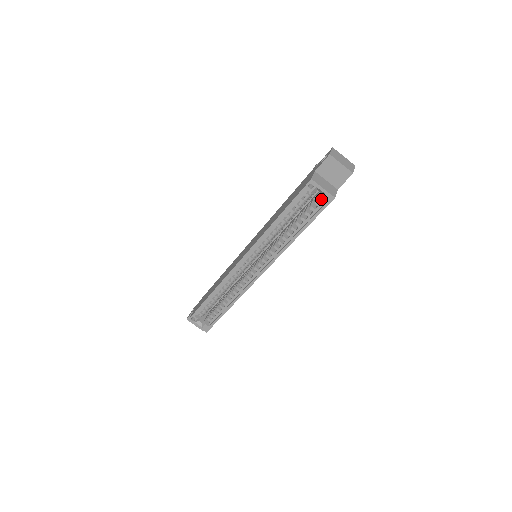
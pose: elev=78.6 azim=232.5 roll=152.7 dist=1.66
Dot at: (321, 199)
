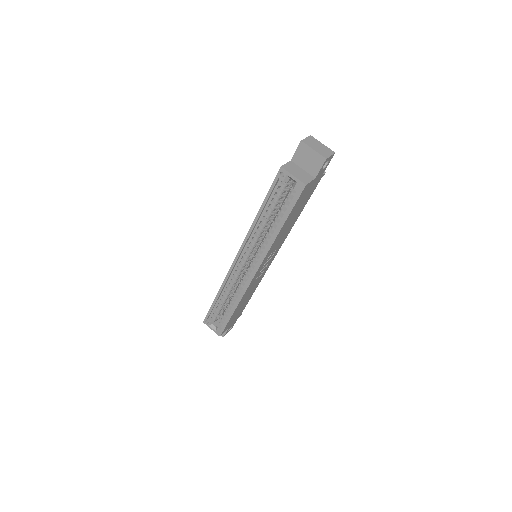
Dot at: (293, 188)
